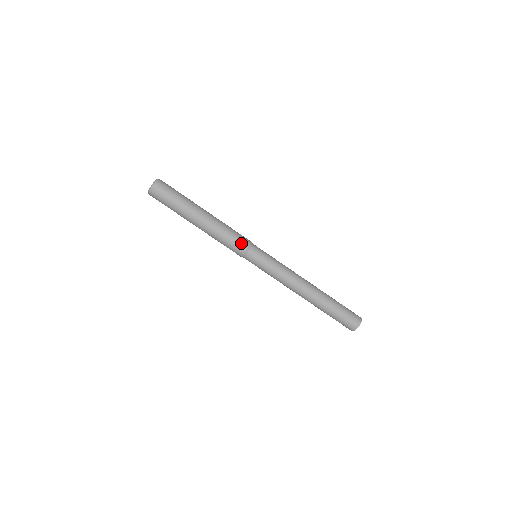
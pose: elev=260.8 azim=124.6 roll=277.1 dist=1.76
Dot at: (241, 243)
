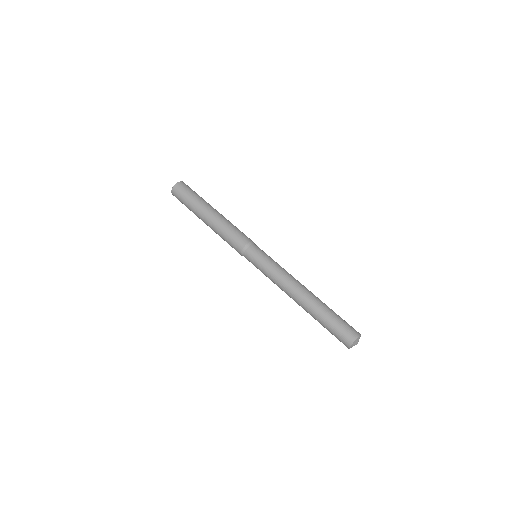
Dot at: (245, 237)
